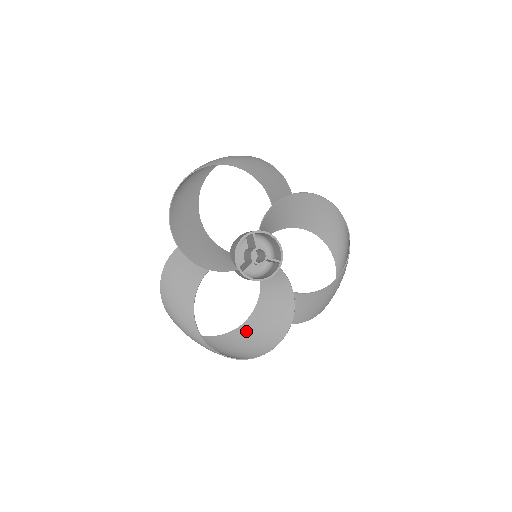
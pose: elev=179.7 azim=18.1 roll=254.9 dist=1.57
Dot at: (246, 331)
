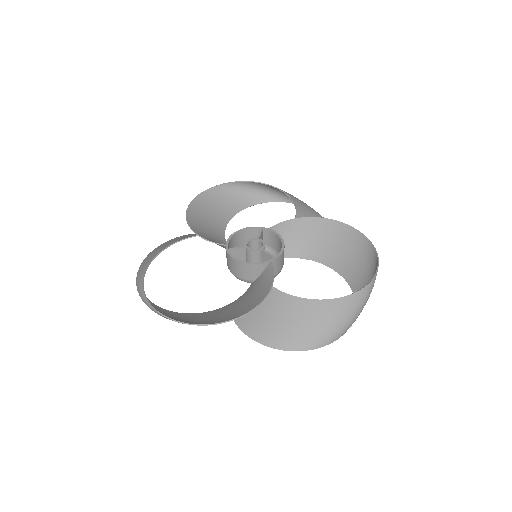
Dot at: (197, 316)
